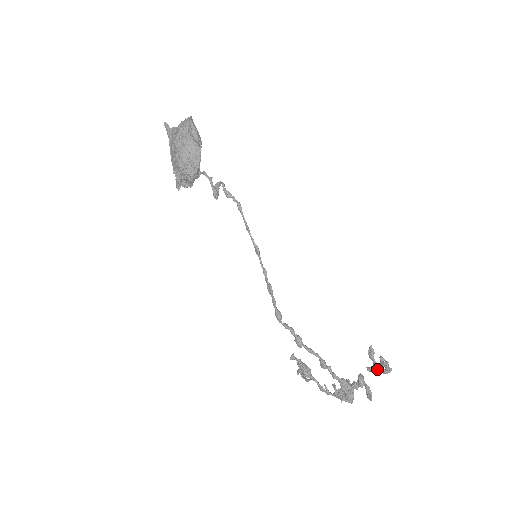
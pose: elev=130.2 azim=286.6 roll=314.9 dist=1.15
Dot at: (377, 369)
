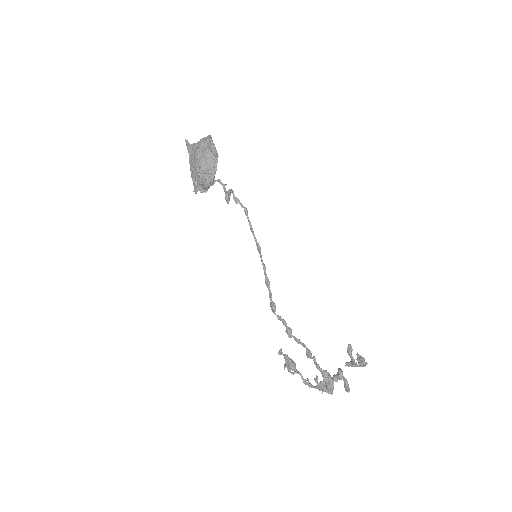
Dot at: (355, 363)
